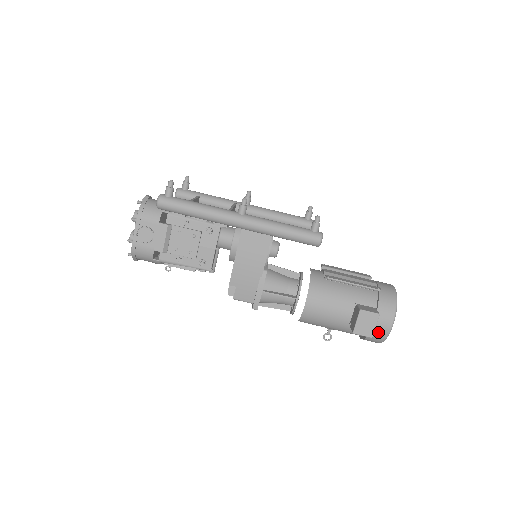
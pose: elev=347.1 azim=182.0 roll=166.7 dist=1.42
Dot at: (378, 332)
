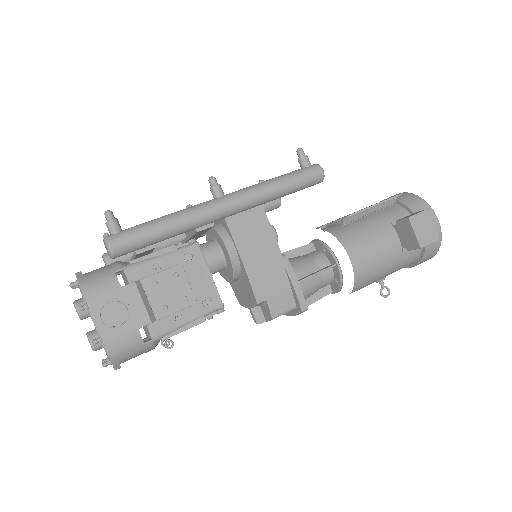
Dot at: occluded
